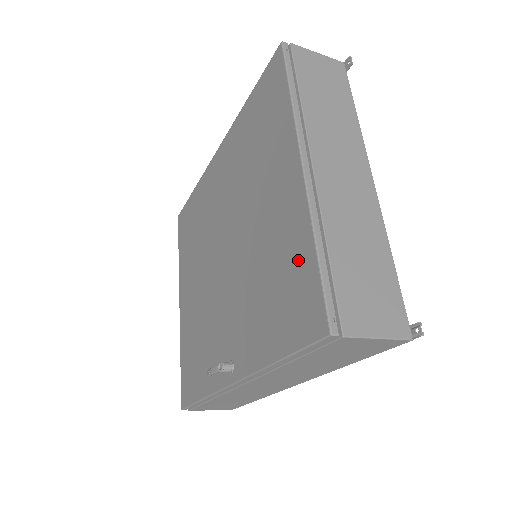
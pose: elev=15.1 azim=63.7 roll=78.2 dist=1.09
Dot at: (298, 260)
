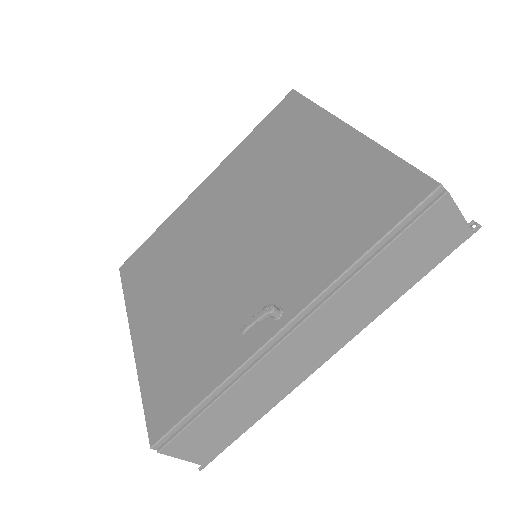
Dot at: (370, 172)
